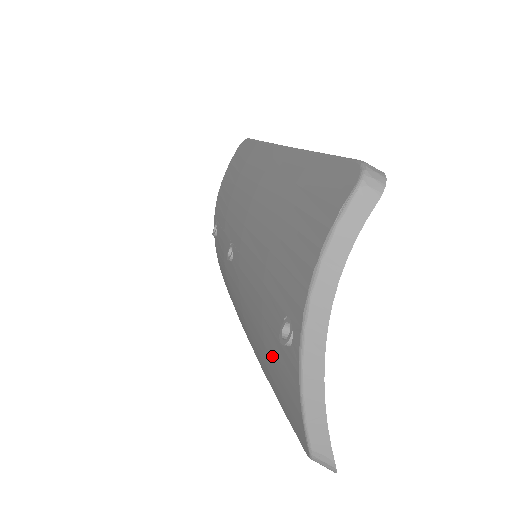
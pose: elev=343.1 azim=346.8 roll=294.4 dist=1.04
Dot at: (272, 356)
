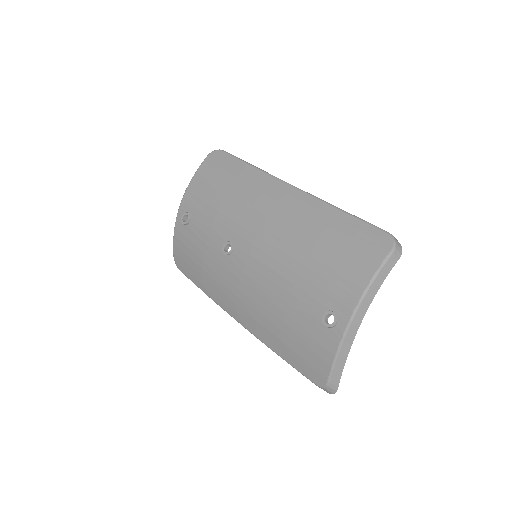
Dot at: (296, 330)
